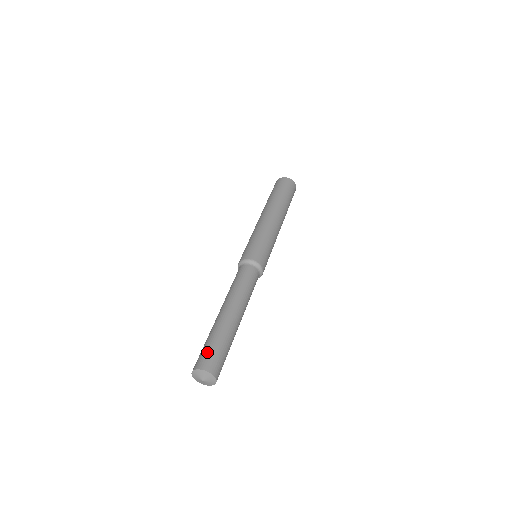
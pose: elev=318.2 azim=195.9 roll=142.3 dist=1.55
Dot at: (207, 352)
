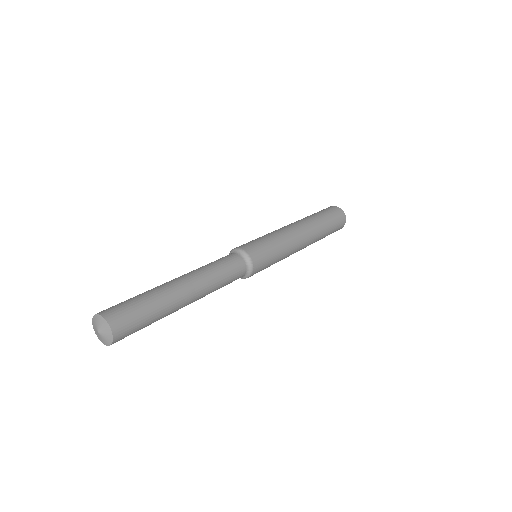
Dot at: occluded
